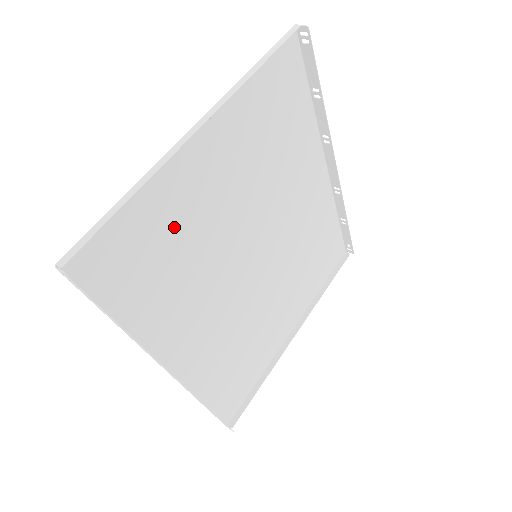
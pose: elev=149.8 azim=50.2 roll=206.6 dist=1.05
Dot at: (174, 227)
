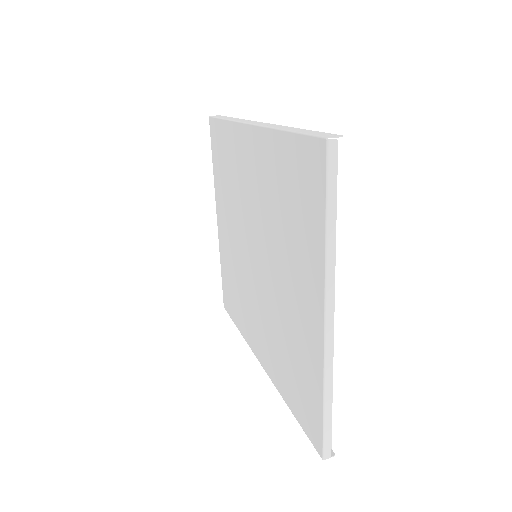
Dot at: (297, 351)
